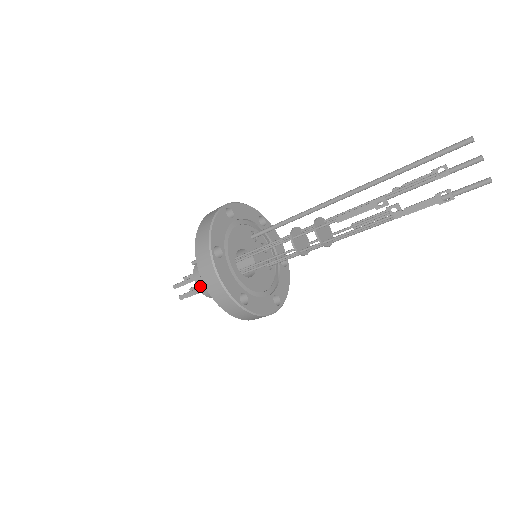
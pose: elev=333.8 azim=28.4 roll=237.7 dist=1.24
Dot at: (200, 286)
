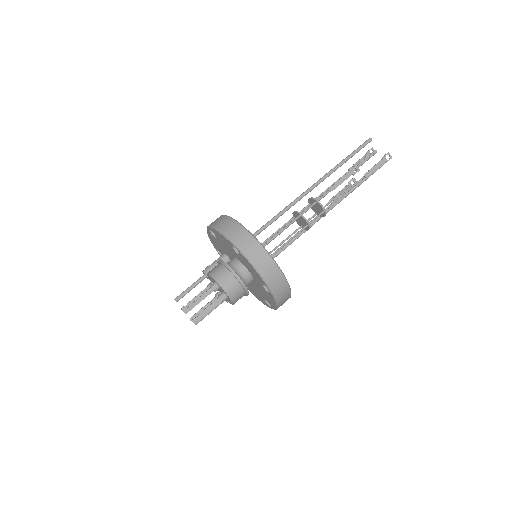
Dot at: (228, 288)
